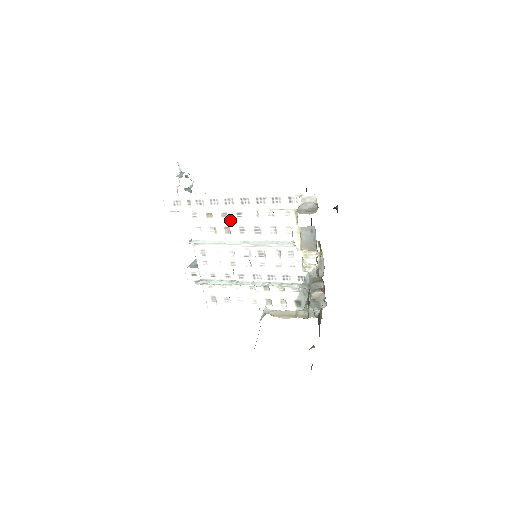
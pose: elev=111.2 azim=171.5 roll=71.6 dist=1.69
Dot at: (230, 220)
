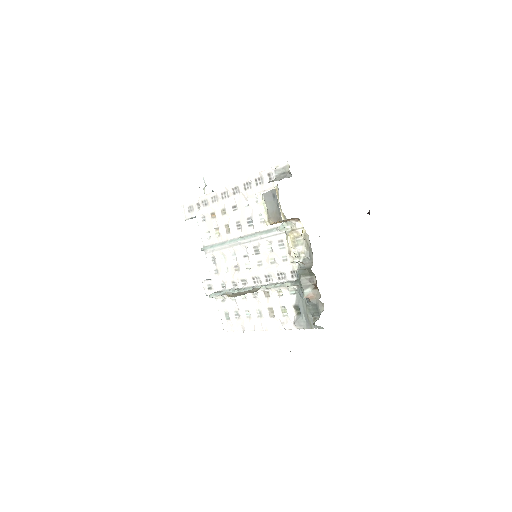
Dot at: (228, 216)
